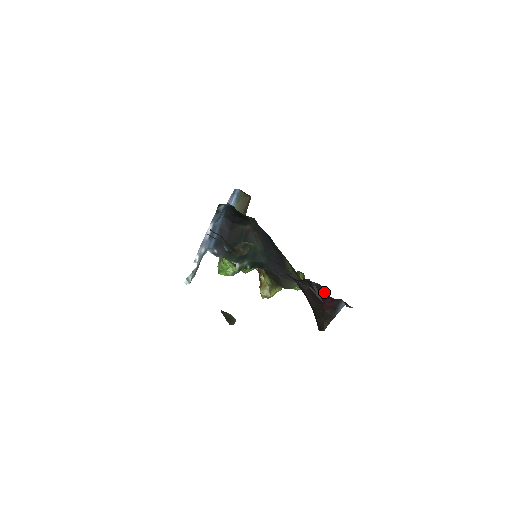
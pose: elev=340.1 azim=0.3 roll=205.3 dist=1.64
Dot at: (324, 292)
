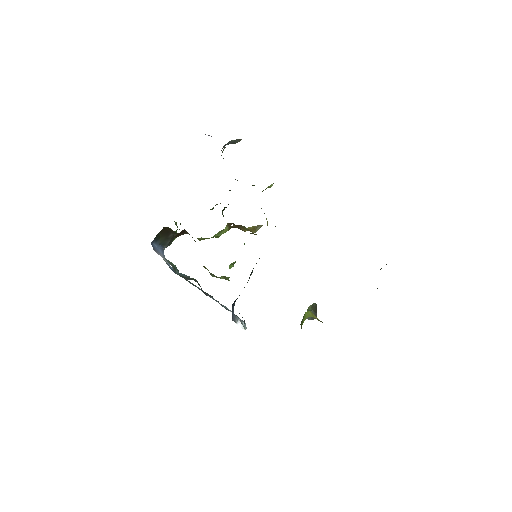
Dot at: occluded
